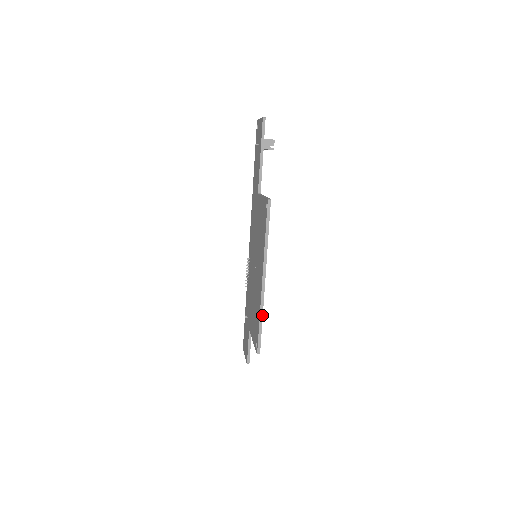
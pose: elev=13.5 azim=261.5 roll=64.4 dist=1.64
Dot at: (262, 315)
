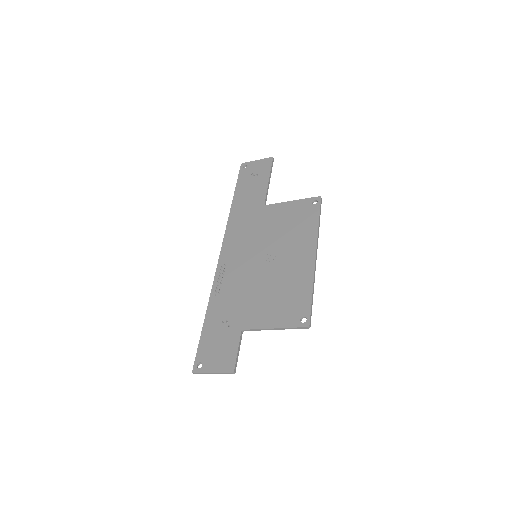
Dot at: occluded
